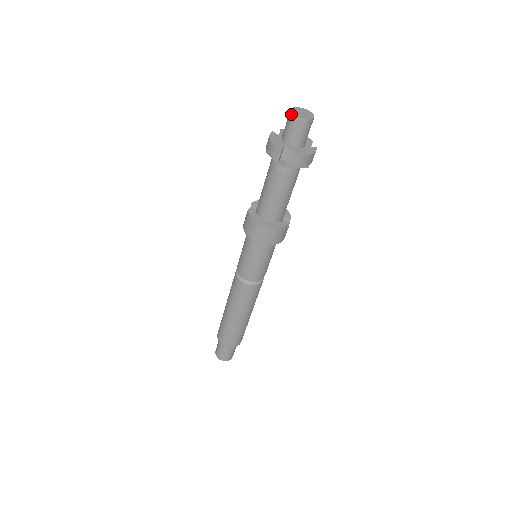
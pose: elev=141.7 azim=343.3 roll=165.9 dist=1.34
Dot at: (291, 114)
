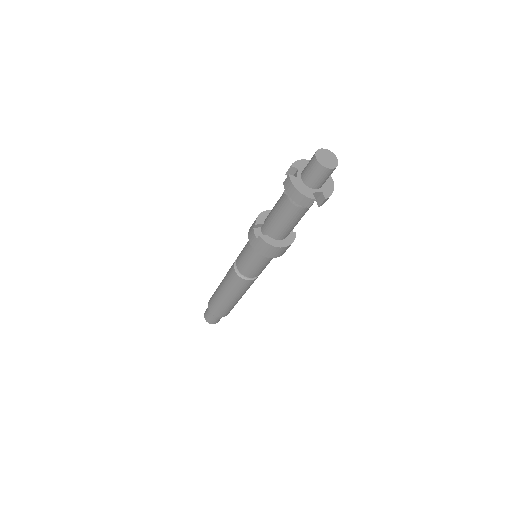
Dot at: (321, 166)
